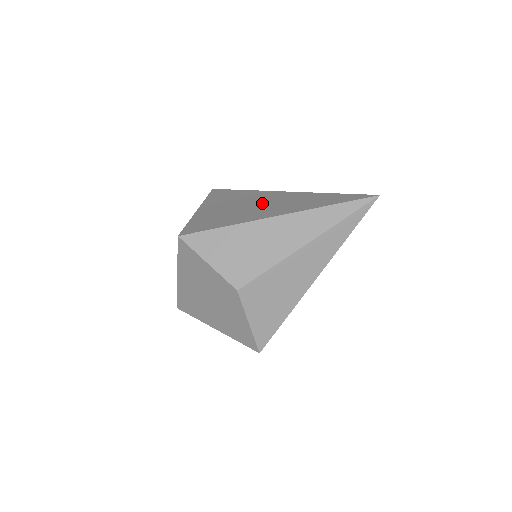
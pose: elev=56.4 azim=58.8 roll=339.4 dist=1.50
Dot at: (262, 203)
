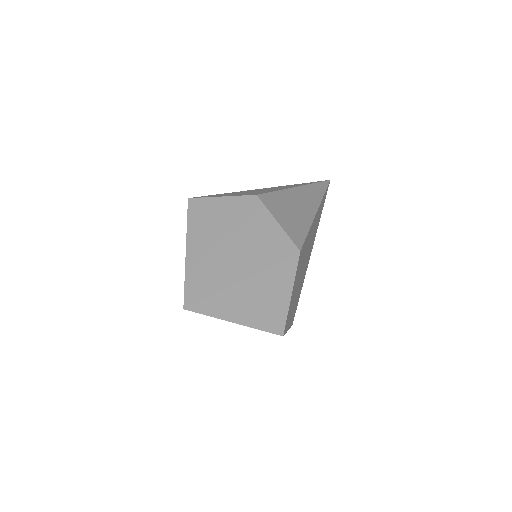
Dot at: occluded
